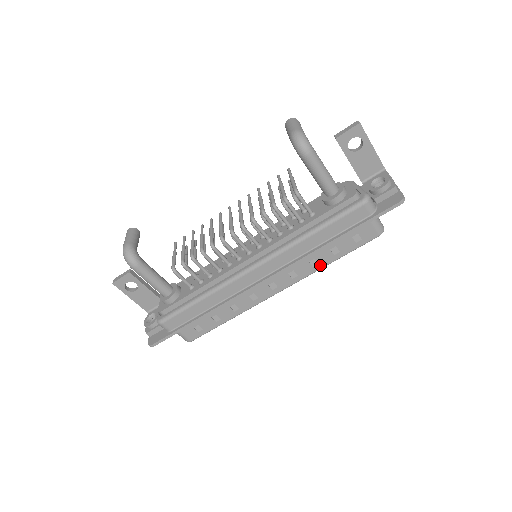
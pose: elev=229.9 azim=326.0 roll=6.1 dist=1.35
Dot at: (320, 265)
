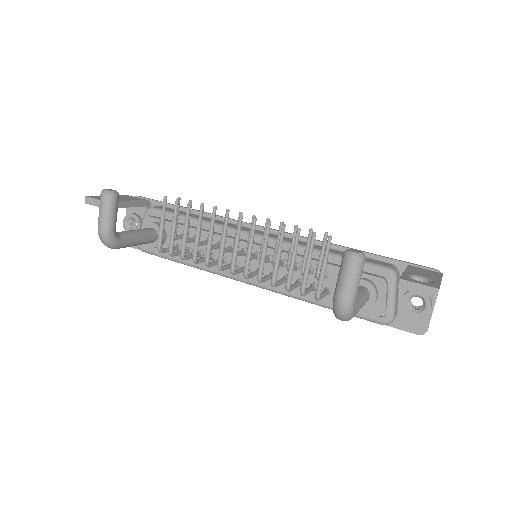
Dot at: occluded
